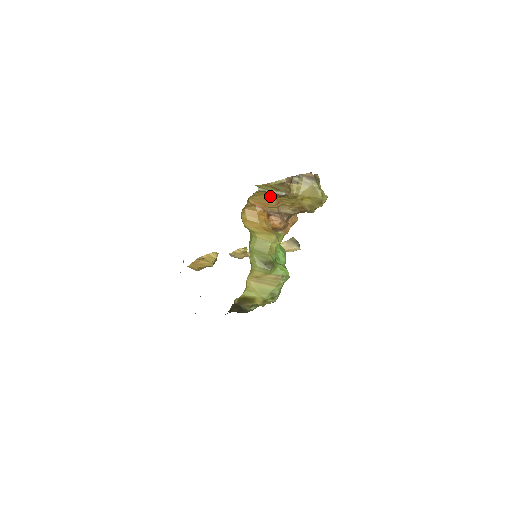
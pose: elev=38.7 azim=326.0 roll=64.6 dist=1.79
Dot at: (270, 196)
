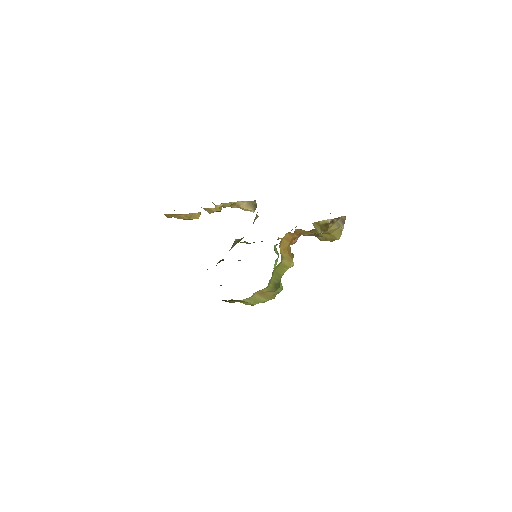
Dot at: (314, 233)
